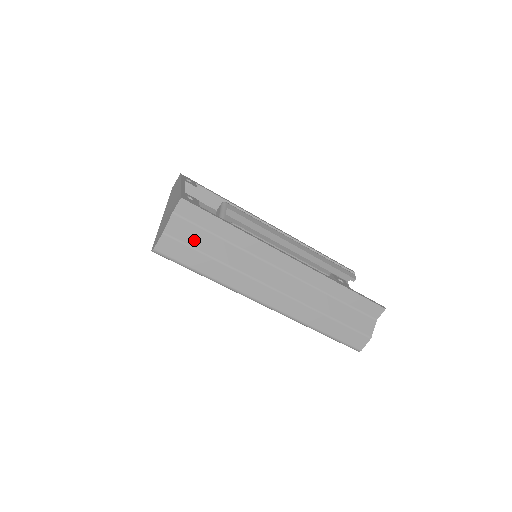
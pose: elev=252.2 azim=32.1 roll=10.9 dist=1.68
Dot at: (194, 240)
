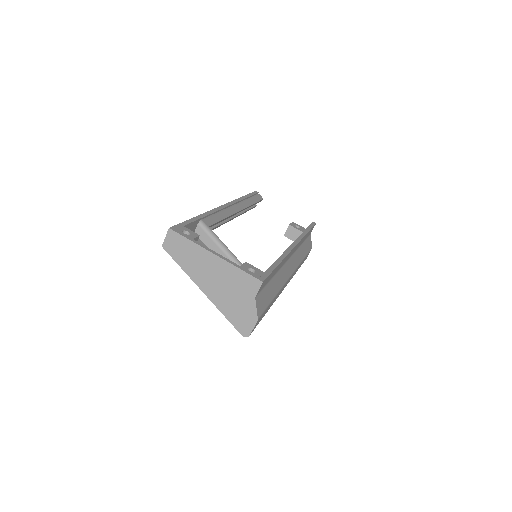
Dot at: (266, 300)
